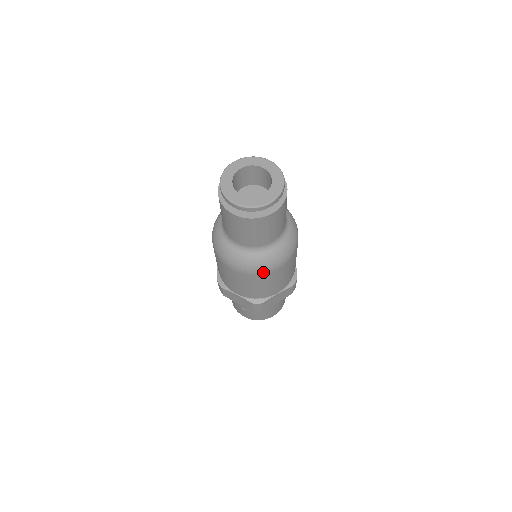
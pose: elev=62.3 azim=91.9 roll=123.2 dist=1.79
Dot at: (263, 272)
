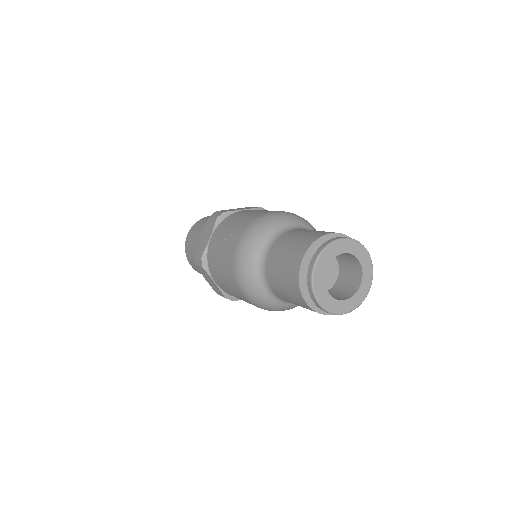
Dot at: (269, 310)
